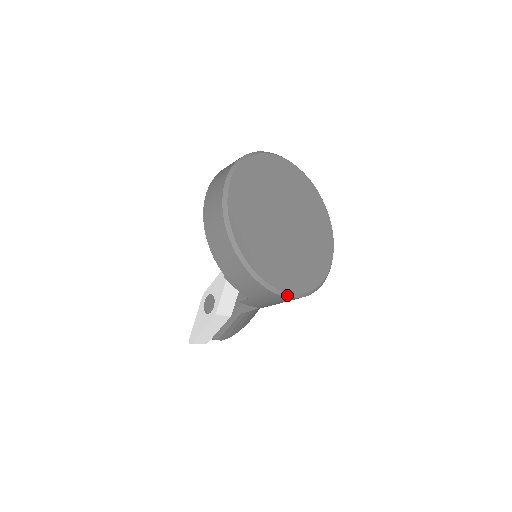
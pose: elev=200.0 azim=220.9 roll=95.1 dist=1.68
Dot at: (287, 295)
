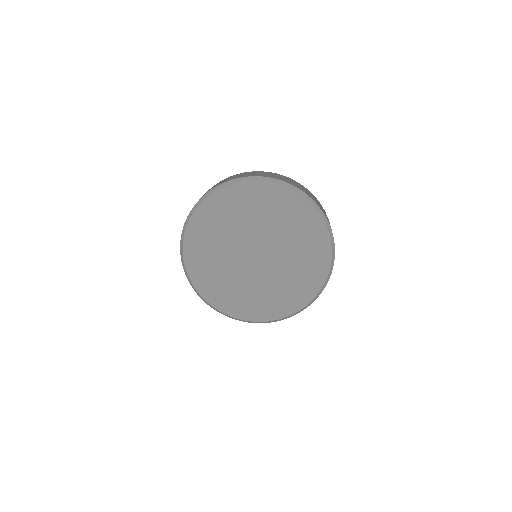
Dot at: (216, 309)
